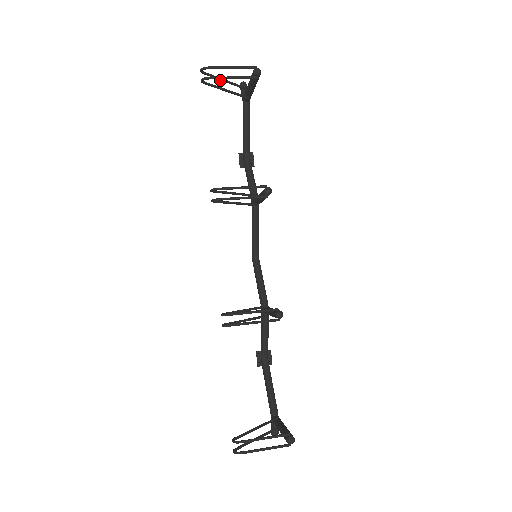
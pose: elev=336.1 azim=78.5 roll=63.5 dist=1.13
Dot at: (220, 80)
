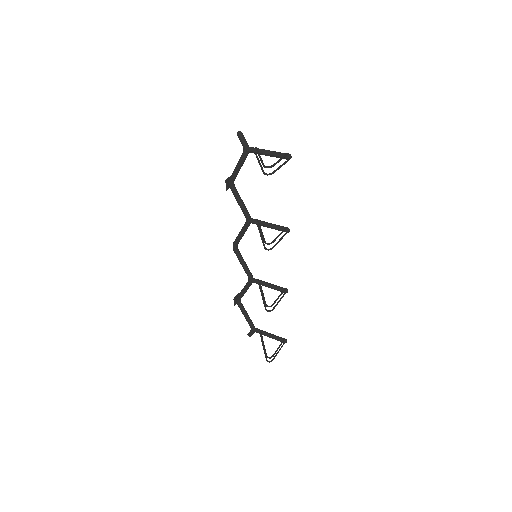
Dot at: (260, 159)
